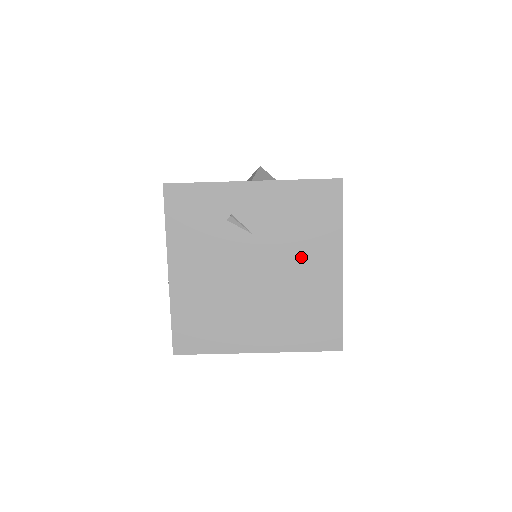
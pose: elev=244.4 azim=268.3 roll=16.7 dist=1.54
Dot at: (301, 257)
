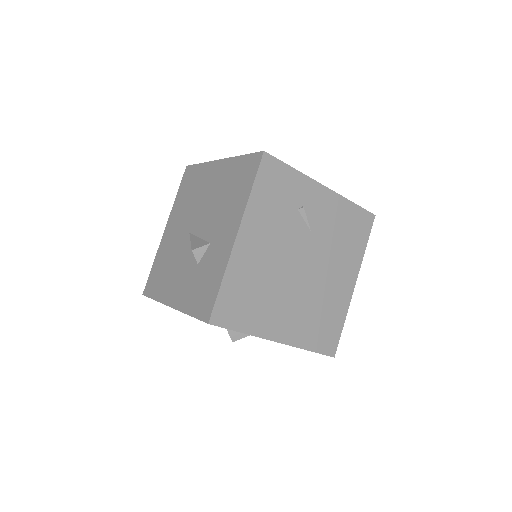
Dot at: (334, 265)
